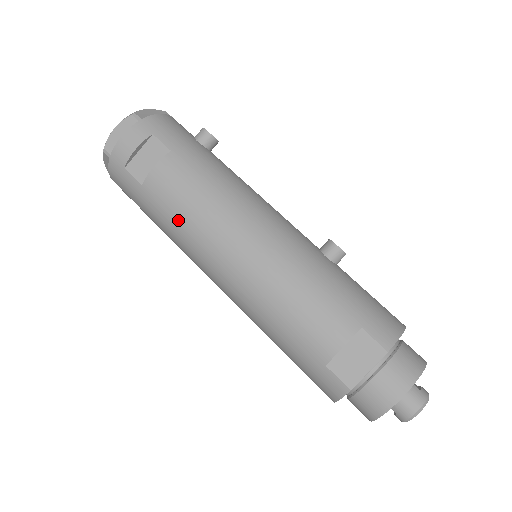
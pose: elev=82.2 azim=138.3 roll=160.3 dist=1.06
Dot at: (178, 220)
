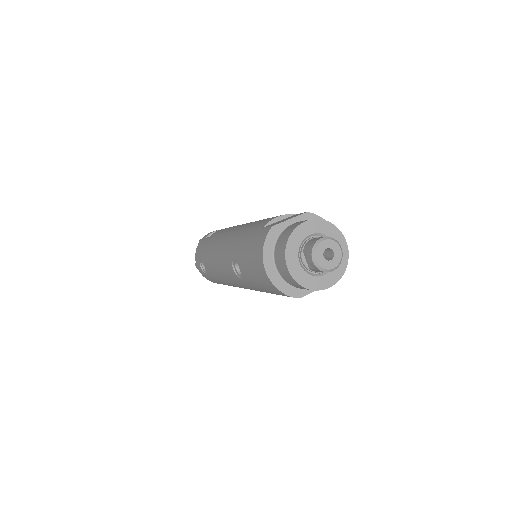
Dot at: (218, 236)
